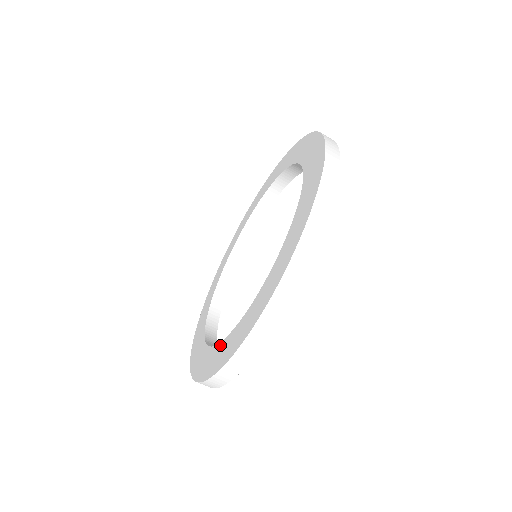
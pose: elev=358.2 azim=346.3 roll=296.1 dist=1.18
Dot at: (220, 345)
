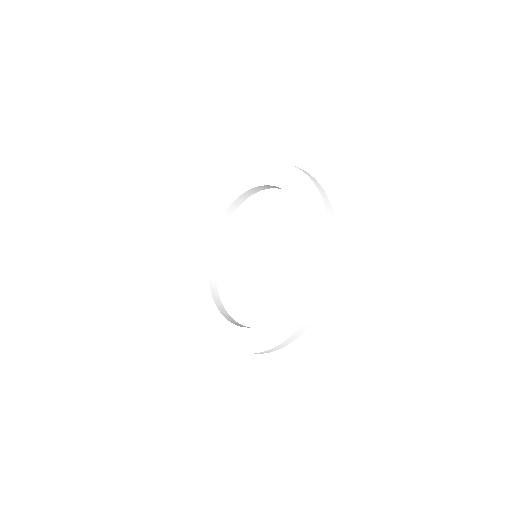
Dot at: (303, 282)
